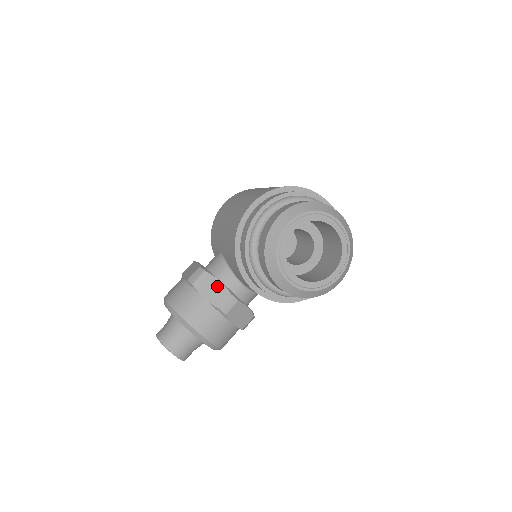
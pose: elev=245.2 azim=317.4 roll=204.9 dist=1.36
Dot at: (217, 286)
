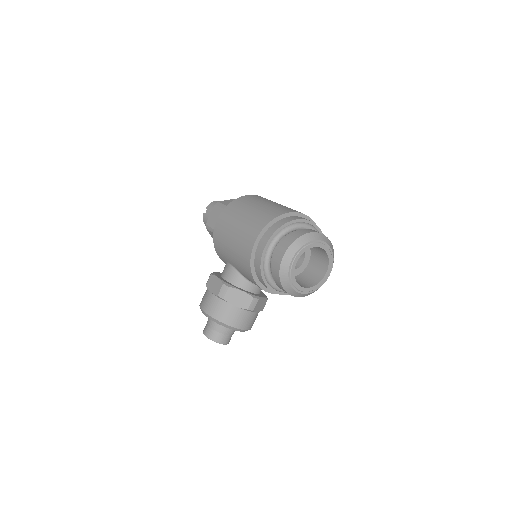
Dot at: (241, 295)
